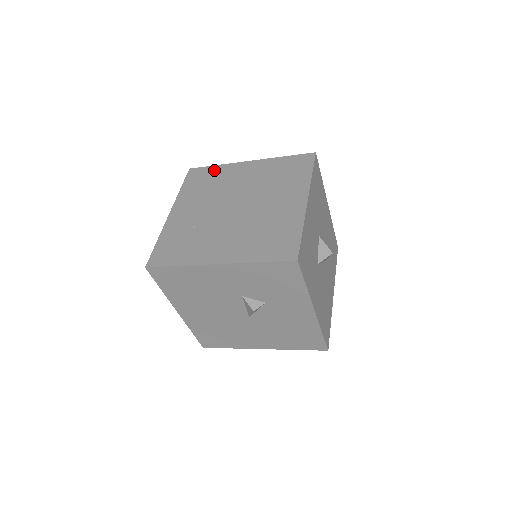
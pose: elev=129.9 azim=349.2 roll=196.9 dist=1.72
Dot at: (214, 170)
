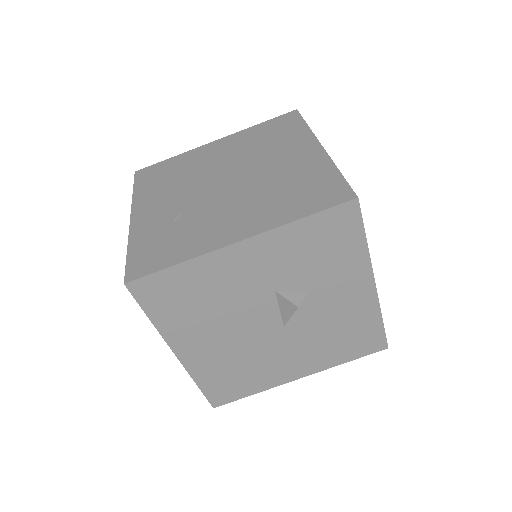
Dot at: (171, 162)
